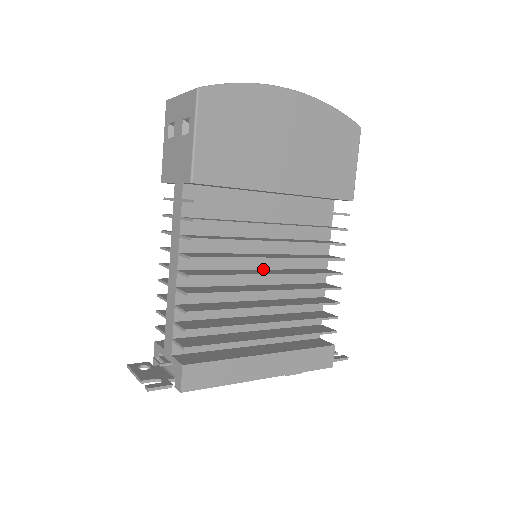
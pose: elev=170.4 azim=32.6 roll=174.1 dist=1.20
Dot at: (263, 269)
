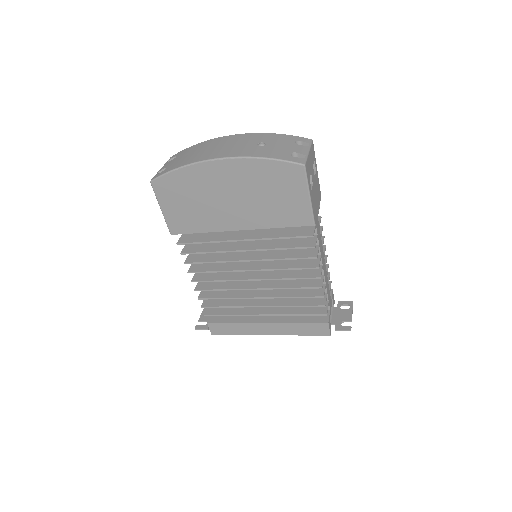
Dot at: occluded
